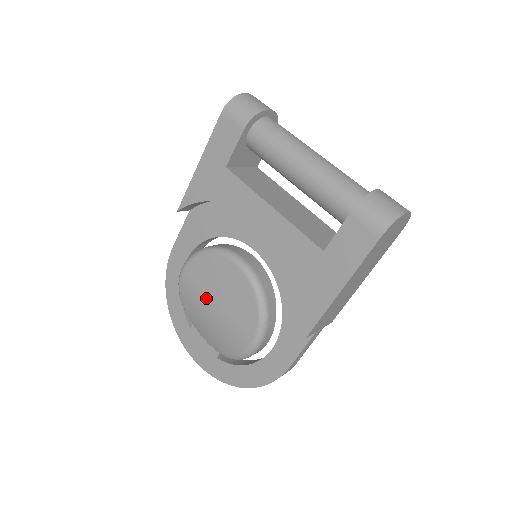
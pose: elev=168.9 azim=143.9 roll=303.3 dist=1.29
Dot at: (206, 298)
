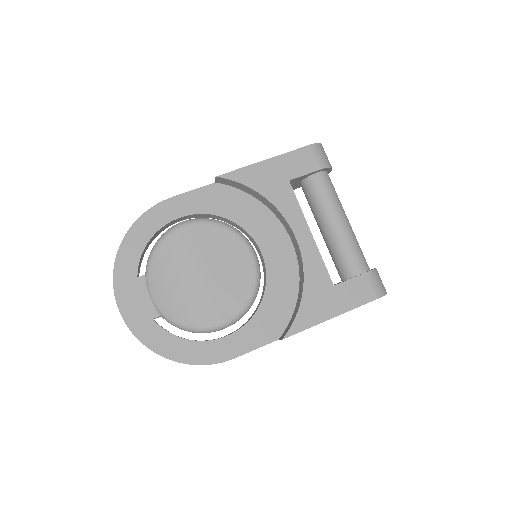
Dot at: (197, 261)
